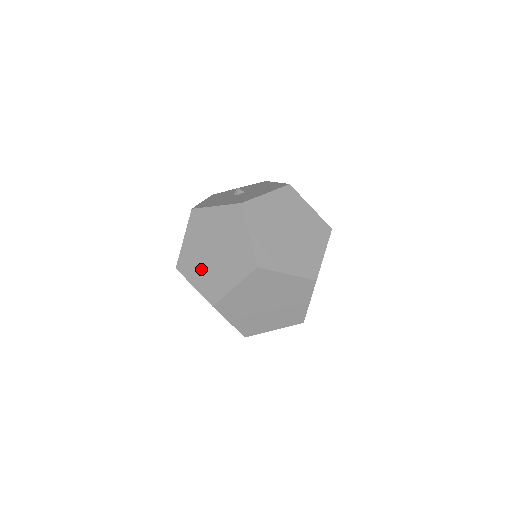
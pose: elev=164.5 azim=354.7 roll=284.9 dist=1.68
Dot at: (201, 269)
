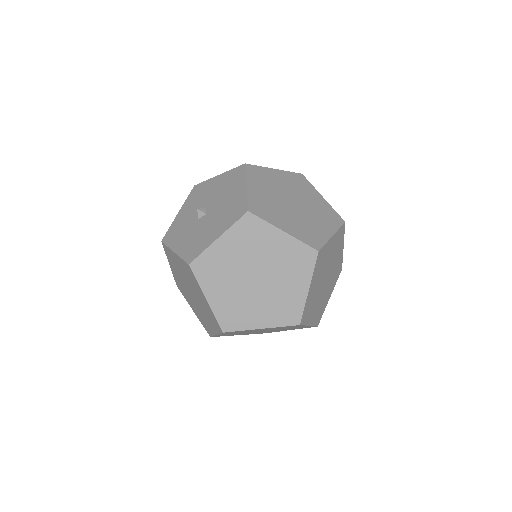
Dot at: (256, 307)
